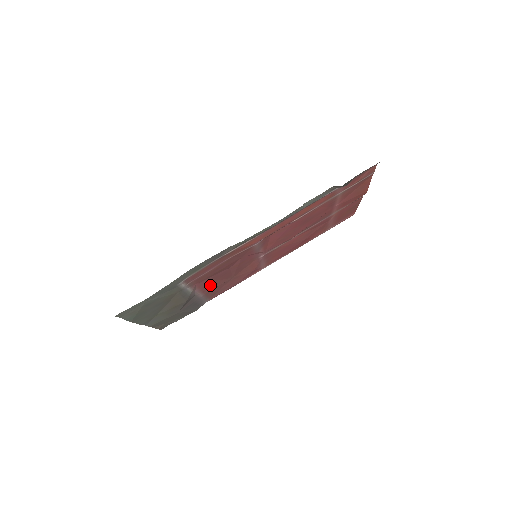
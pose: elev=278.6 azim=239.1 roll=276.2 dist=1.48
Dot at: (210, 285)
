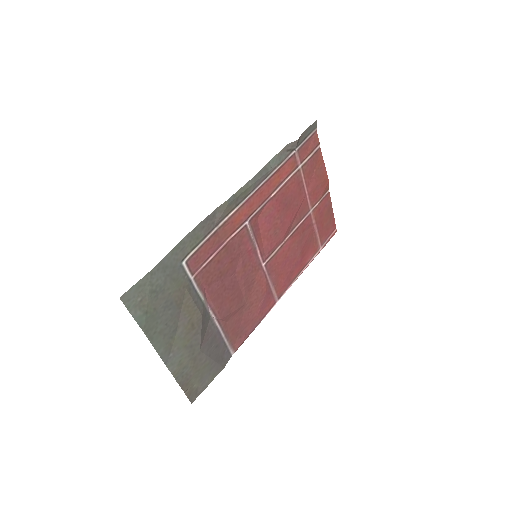
Dot at: (223, 303)
